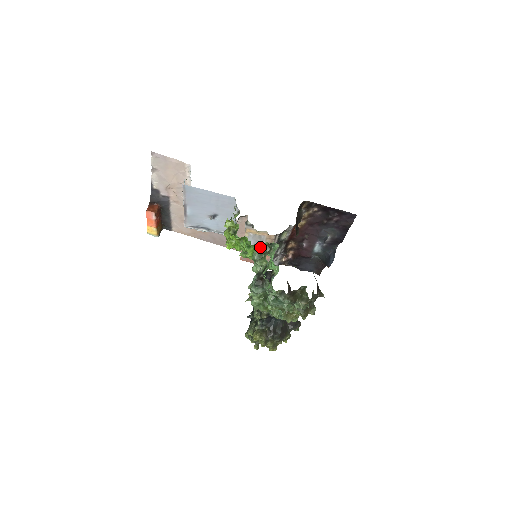
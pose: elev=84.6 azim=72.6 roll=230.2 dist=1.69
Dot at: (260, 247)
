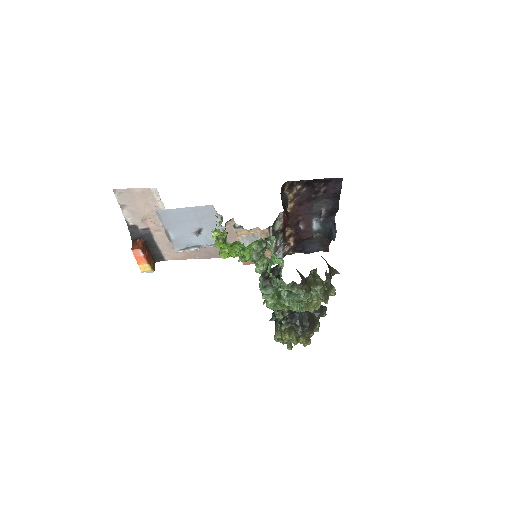
Dot at: (255, 246)
